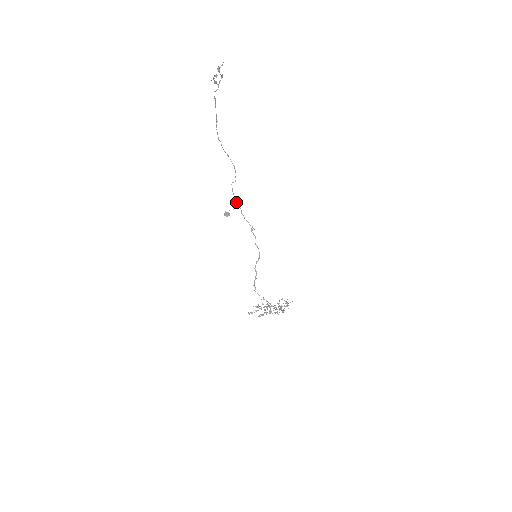
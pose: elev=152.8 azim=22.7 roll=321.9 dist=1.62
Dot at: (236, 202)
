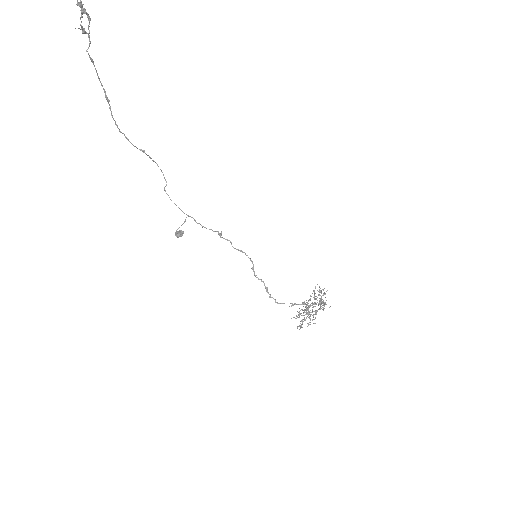
Dot at: (182, 211)
